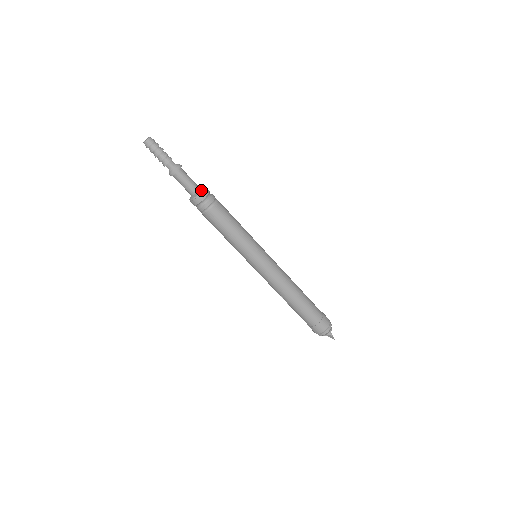
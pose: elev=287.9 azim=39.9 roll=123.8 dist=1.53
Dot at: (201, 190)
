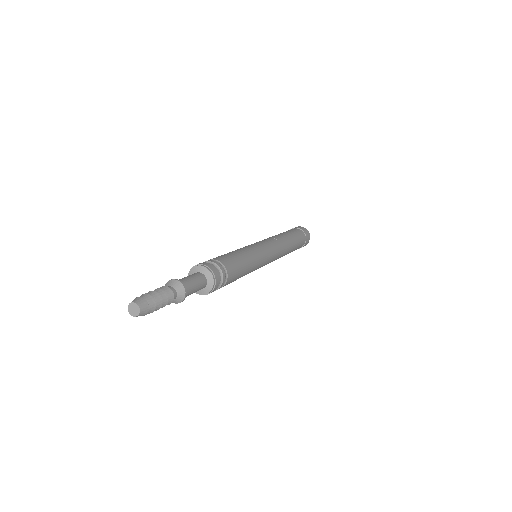
Dot at: (212, 276)
